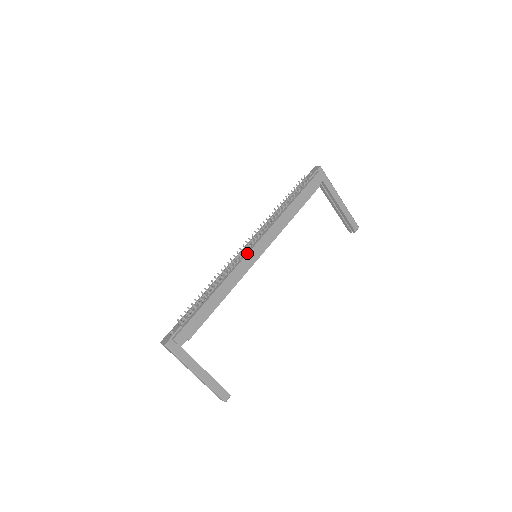
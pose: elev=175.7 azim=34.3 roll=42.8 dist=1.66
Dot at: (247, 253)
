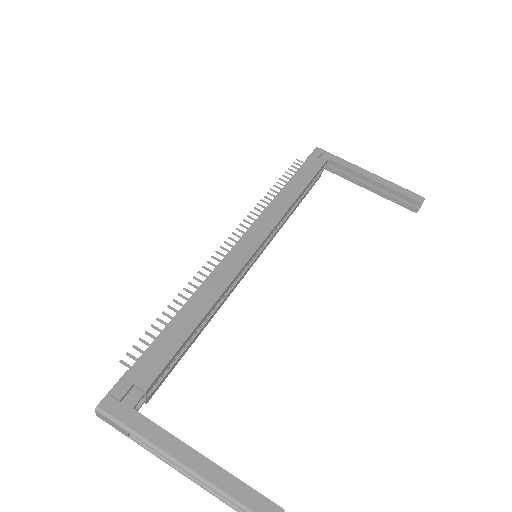
Dot at: (232, 247)
